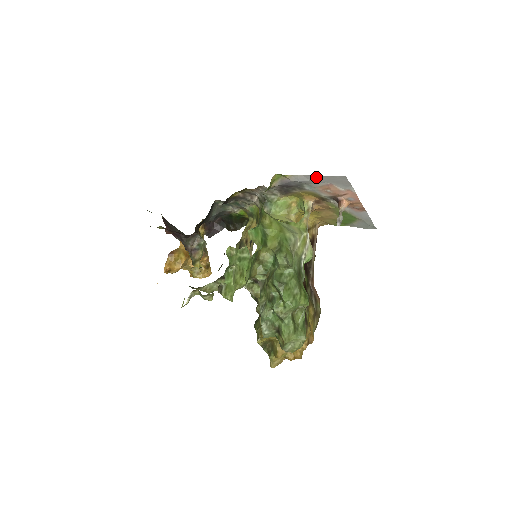
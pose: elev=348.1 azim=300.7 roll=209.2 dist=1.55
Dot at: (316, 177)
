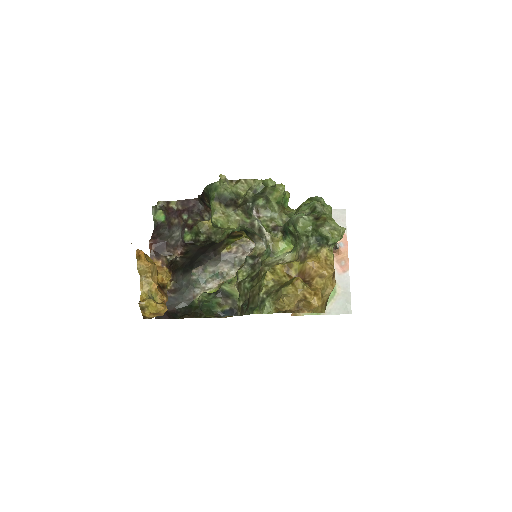
Dot at: occluded
